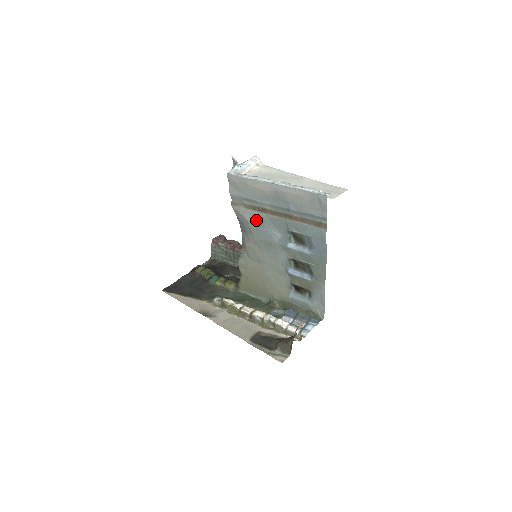
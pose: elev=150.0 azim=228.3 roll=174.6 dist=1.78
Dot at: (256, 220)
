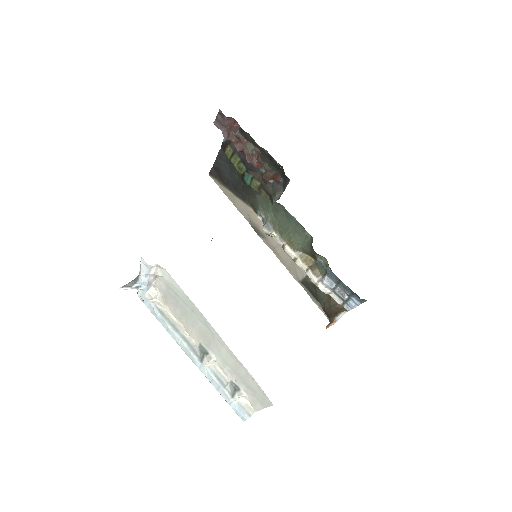
Dot at: occluded
